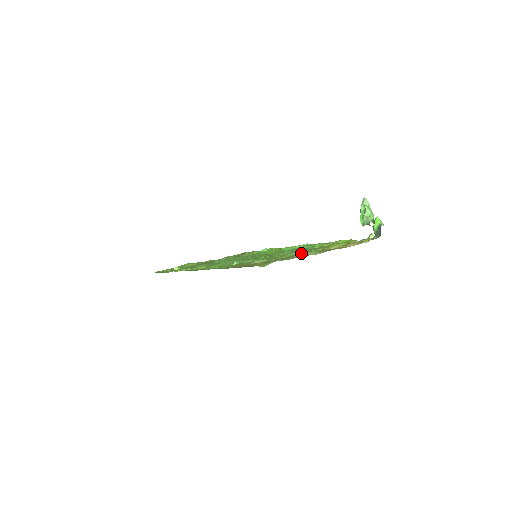
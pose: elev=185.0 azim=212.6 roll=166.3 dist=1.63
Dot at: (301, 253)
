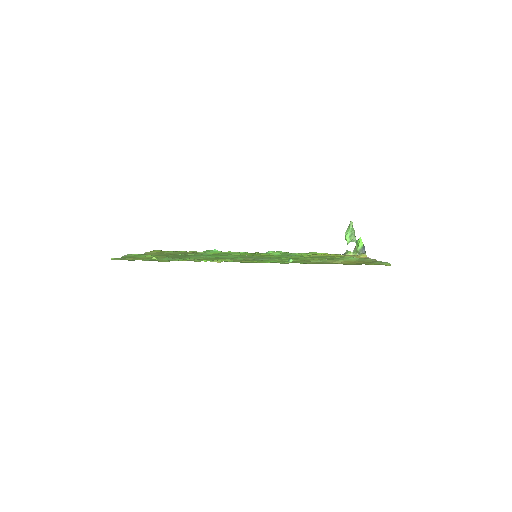
Dot at: (363, 259)
